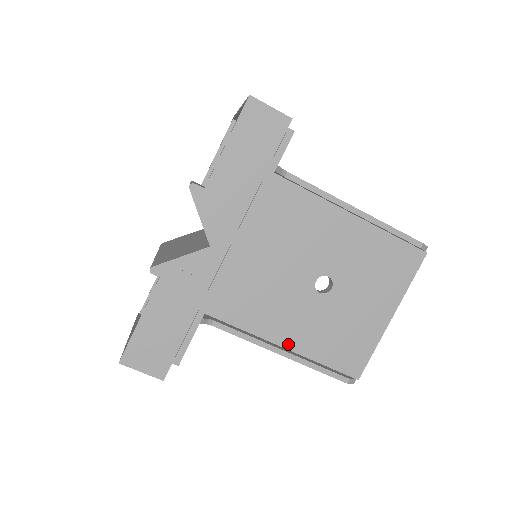
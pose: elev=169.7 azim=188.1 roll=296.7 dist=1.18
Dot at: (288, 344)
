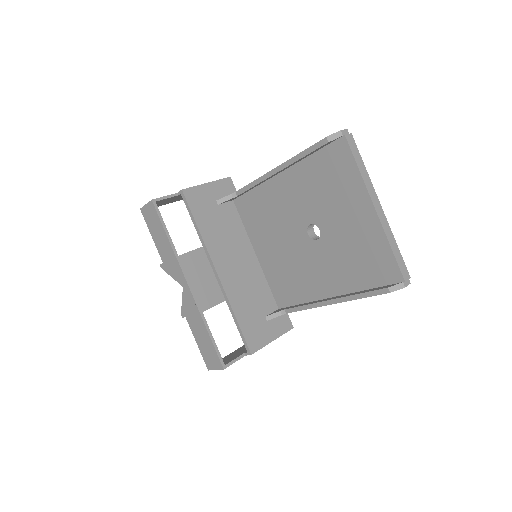
Dot at: (335, 292)
